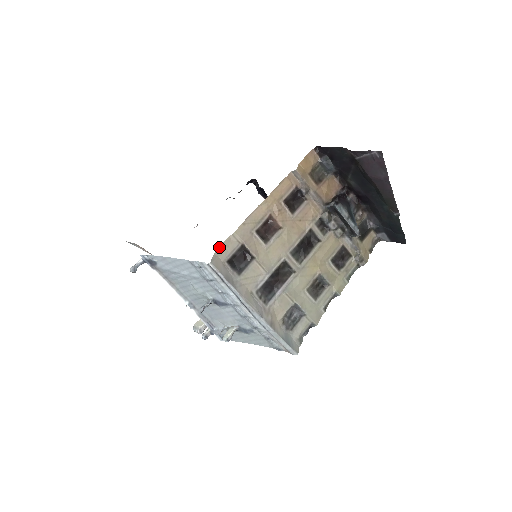
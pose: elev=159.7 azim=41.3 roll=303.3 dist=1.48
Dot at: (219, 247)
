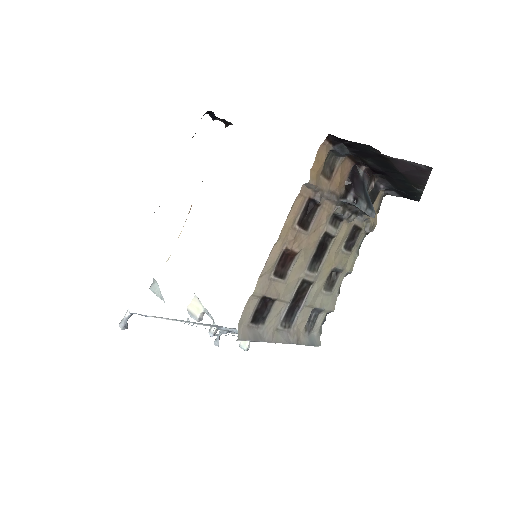
Dot at: (241, 315)
